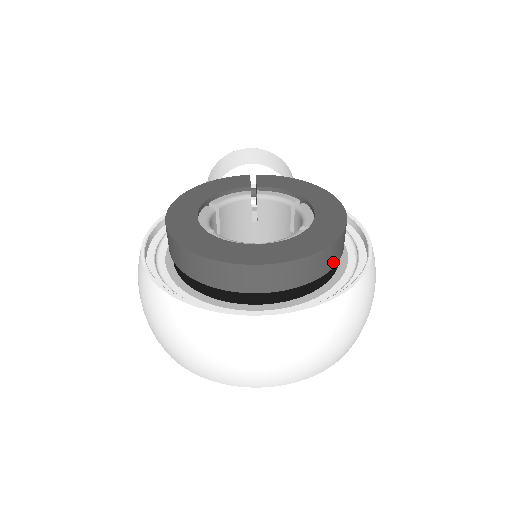
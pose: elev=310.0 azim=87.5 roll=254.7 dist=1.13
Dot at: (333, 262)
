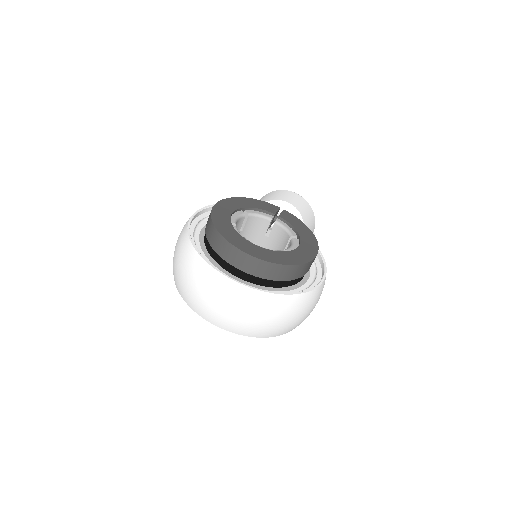
Dot at: (290, 277)
